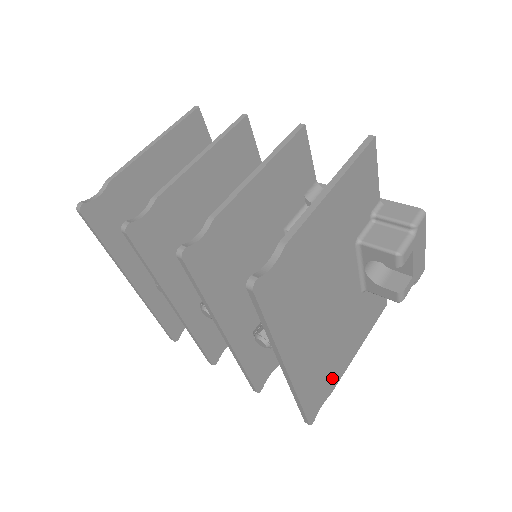
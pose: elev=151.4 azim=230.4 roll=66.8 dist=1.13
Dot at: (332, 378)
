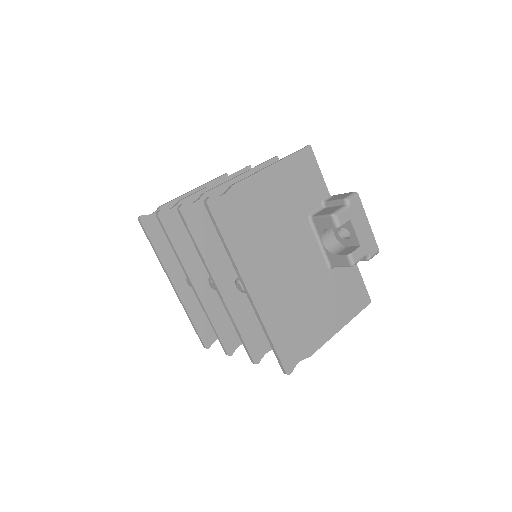
Dot at: (308, 338)
